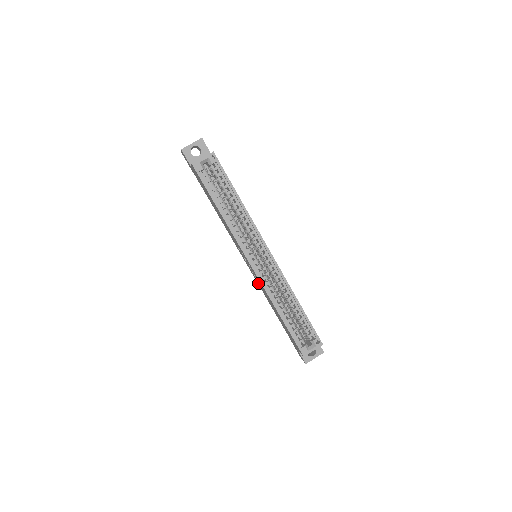
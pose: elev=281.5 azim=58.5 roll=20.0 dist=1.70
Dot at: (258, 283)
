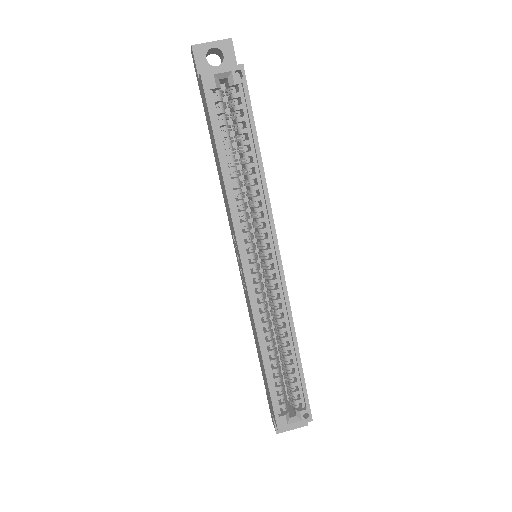
Dot at: occluded
